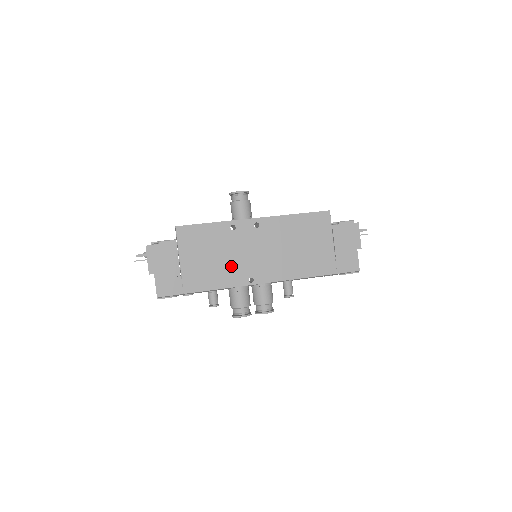
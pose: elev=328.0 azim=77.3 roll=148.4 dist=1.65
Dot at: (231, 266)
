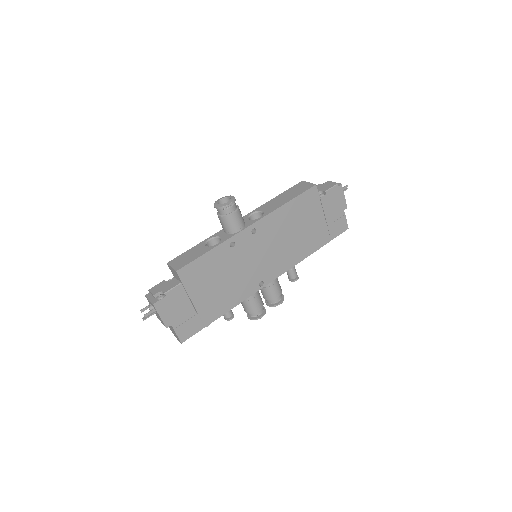
Dot at: (240, 281)
